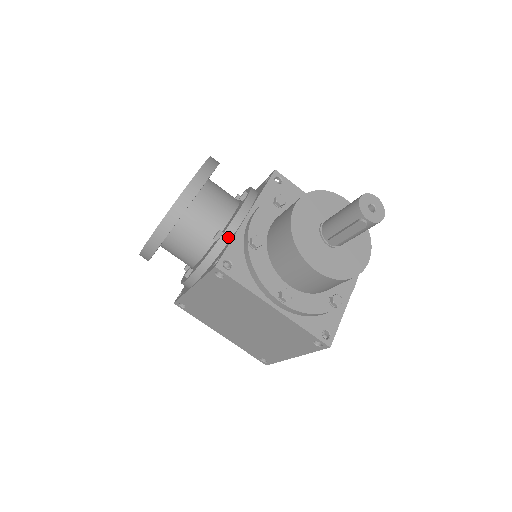
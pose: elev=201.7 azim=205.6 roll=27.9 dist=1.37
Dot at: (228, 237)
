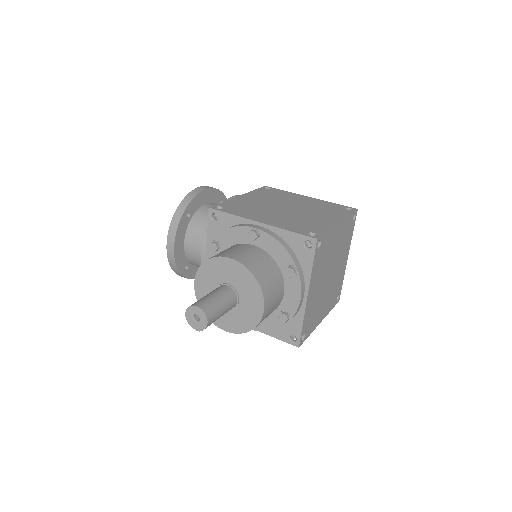
Dot at: occluded
